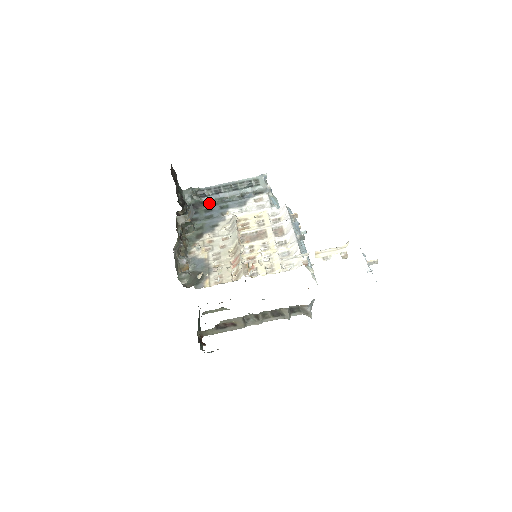
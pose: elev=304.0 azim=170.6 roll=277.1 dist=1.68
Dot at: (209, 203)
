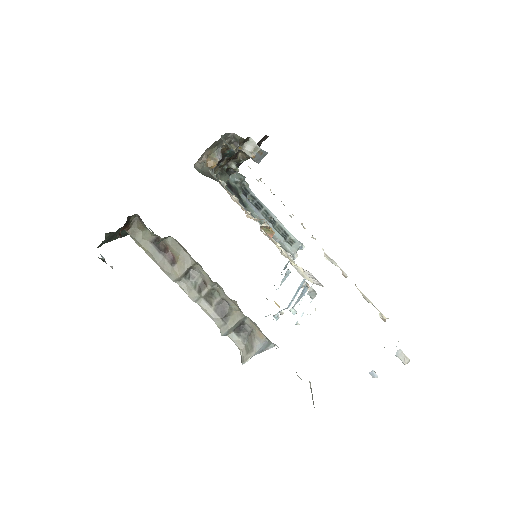
Dot at: (243, 202)
